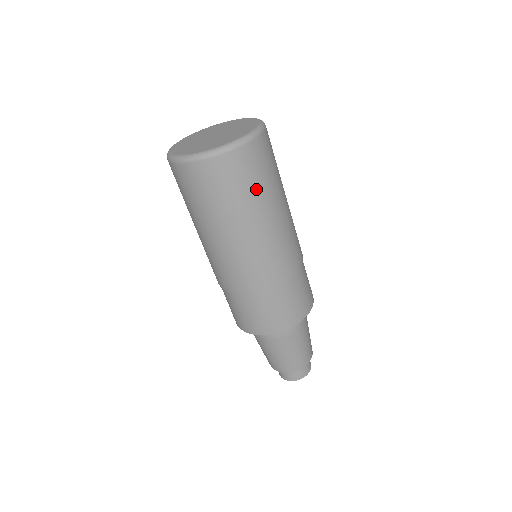
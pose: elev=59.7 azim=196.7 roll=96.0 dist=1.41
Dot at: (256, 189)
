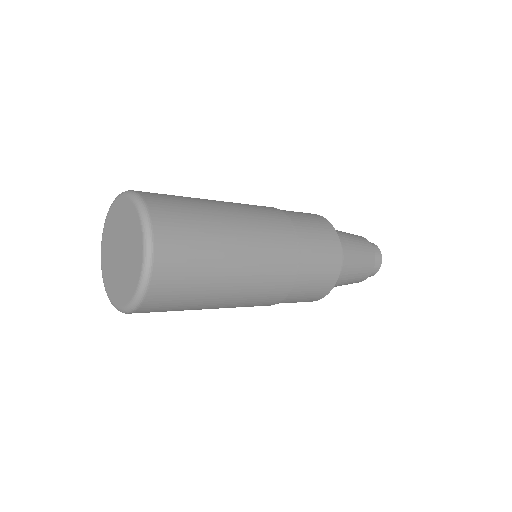
Dot at: (194, 294)
